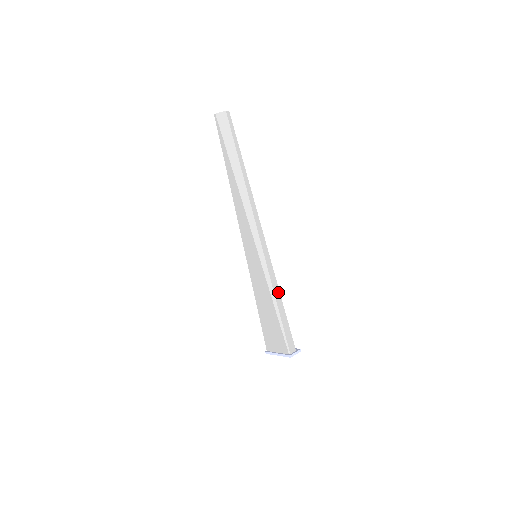
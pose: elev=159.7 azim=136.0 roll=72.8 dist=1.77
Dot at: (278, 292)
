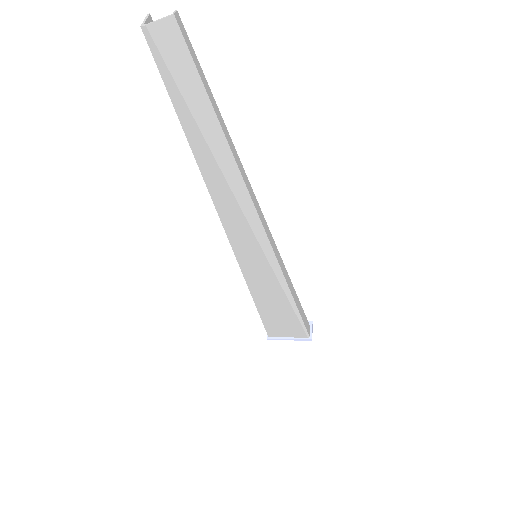
Dot at: (291, 285)
